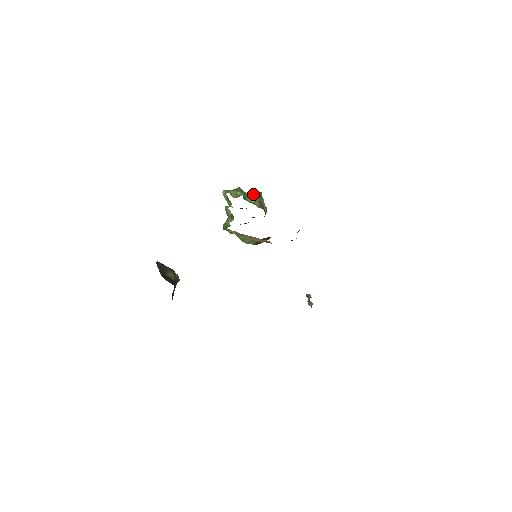
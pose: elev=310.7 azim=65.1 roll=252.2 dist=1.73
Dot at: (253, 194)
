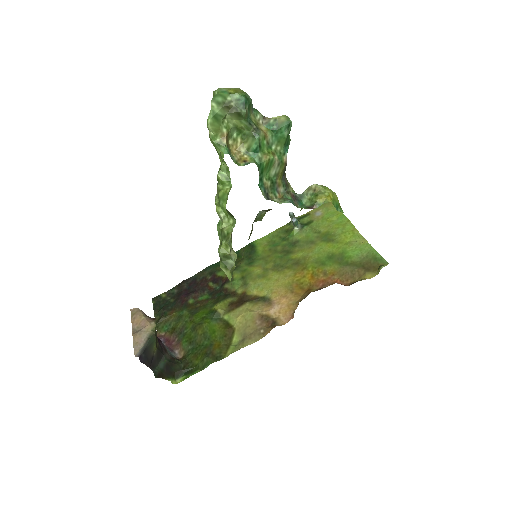
Dot at: (273, 131)
